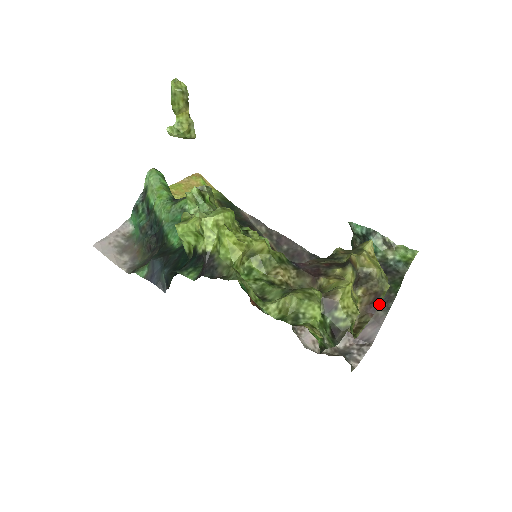
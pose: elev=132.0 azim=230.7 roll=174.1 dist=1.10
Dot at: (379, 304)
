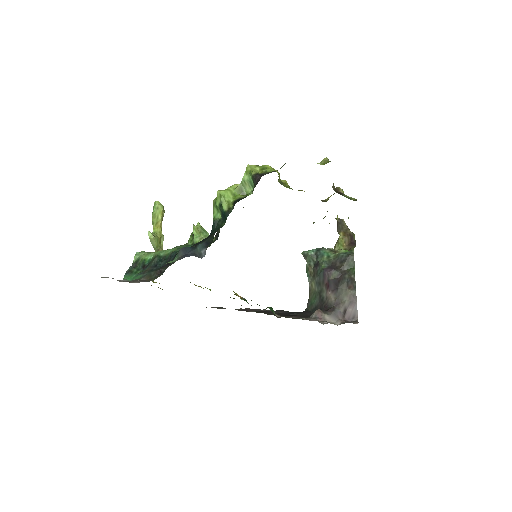
Dot at: (355, 242)
